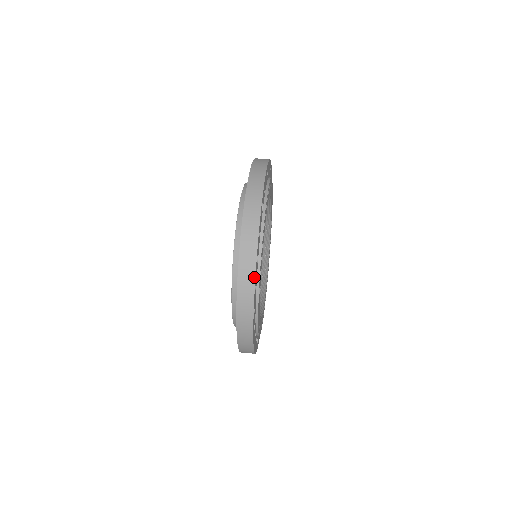
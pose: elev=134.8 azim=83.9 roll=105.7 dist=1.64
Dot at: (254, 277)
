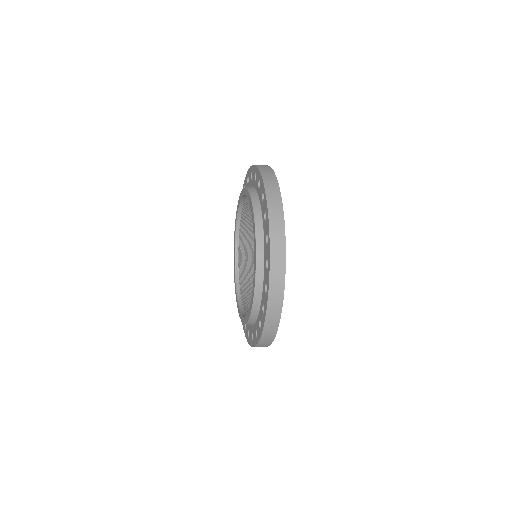
Dot at: (281, 201)
